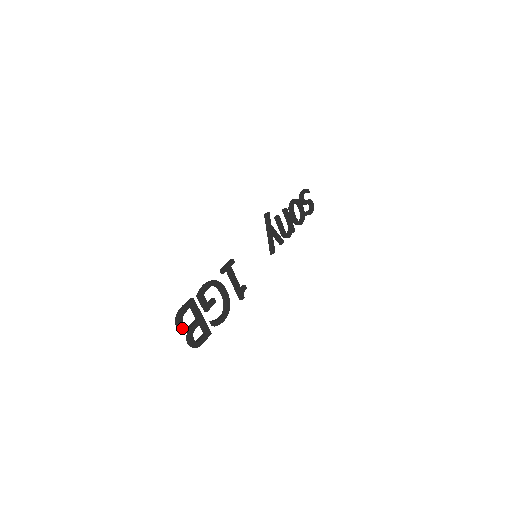
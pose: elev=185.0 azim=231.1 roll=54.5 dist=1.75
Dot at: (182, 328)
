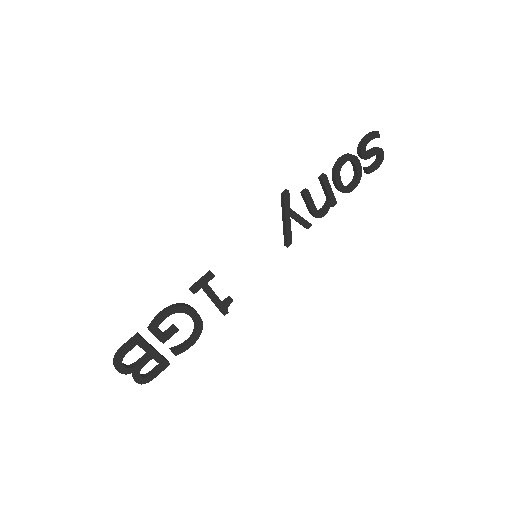
Dot at: (122, 371)
